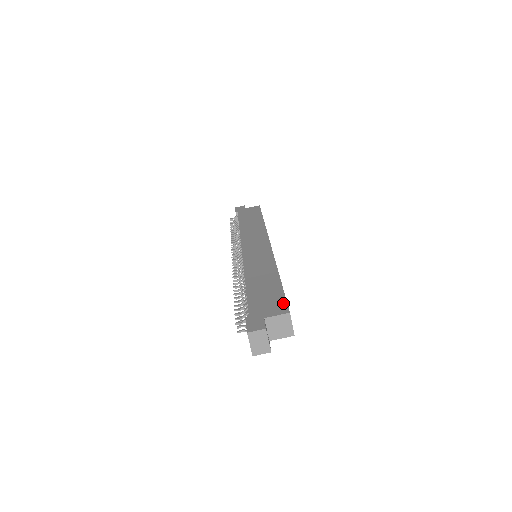
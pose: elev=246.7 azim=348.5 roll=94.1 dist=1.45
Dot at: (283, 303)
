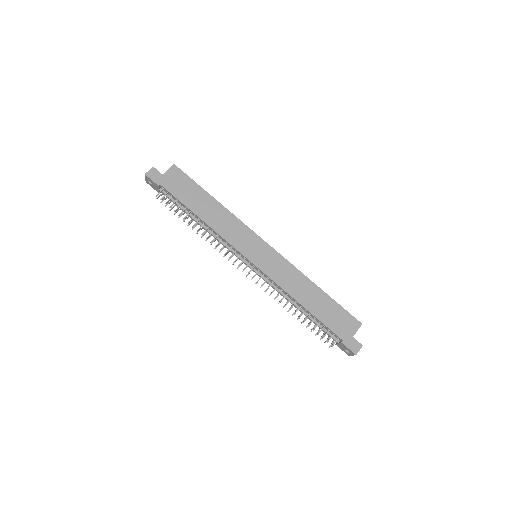
Dot at: (351, 317)
